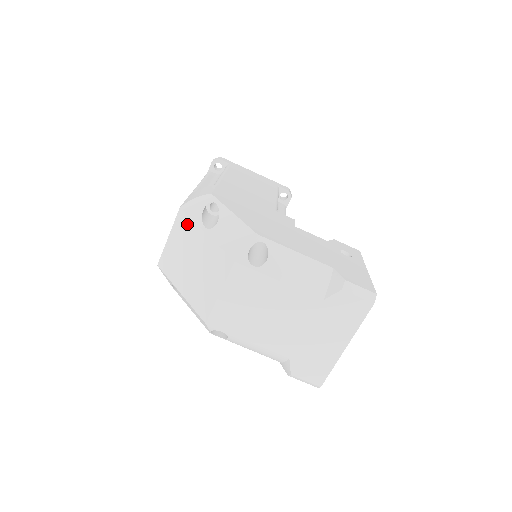
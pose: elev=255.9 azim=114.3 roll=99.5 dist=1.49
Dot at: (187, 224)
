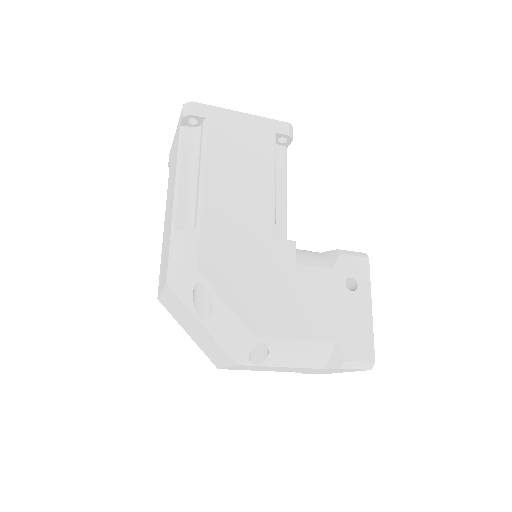
Dot at: (179, 302)
